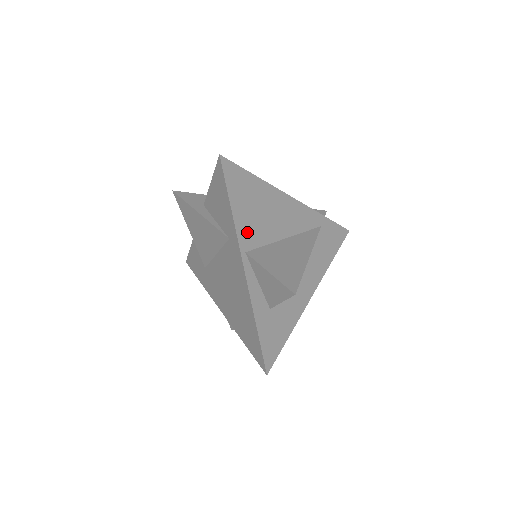
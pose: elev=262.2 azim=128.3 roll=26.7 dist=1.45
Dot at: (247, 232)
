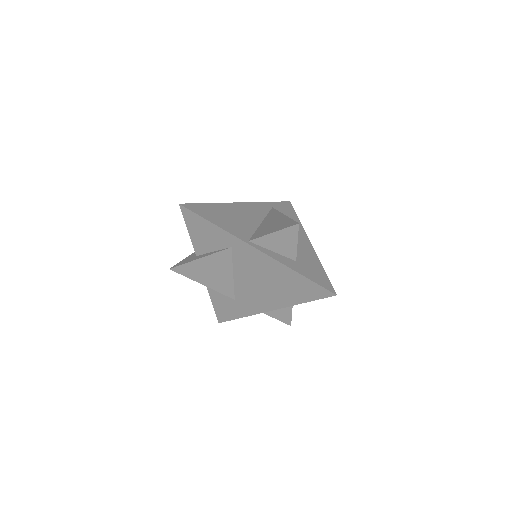
Dot at: (237, 231)
